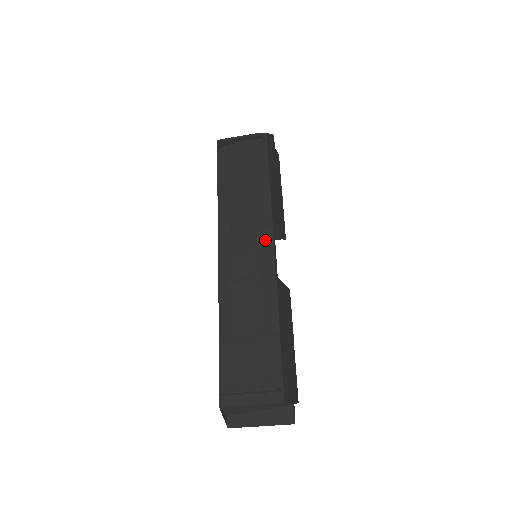
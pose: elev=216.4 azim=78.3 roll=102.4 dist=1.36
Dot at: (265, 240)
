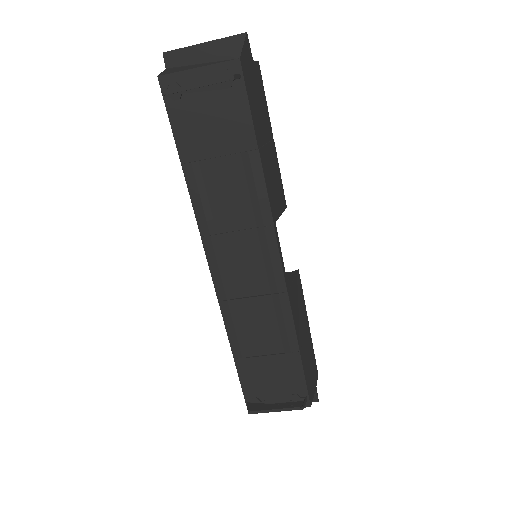
Dot at: (267, 248)
